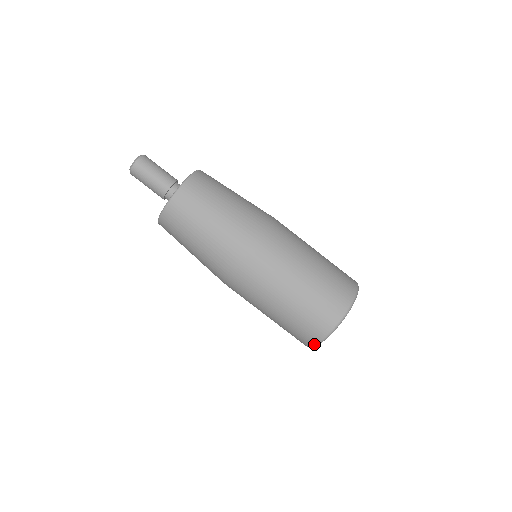
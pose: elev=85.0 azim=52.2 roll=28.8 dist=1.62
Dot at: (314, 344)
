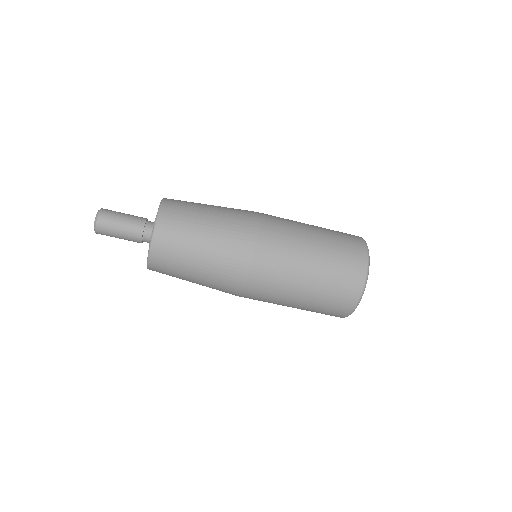
Dot at: occluded
